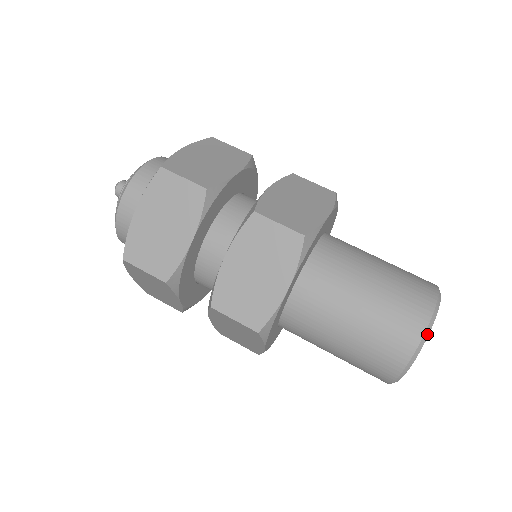
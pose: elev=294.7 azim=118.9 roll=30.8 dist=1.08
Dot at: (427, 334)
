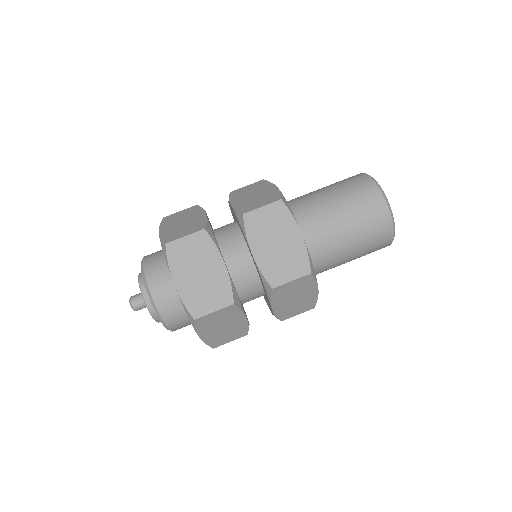
Dot at: (383, 192)
